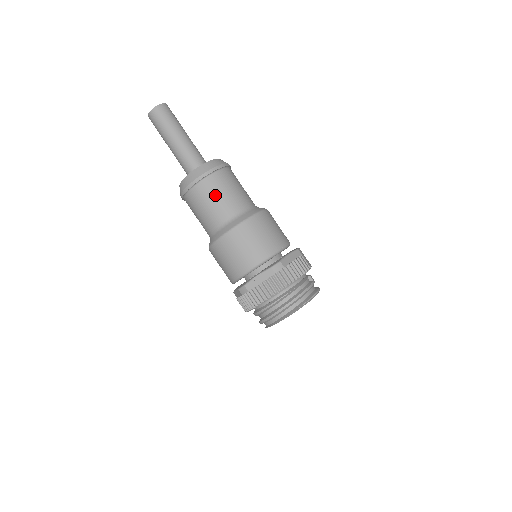
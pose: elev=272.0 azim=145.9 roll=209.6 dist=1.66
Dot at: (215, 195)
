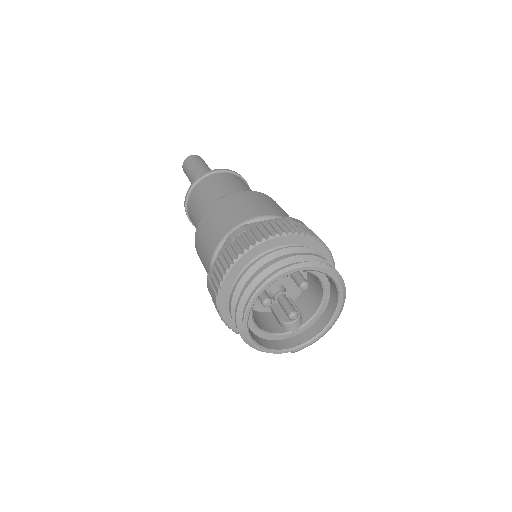
Dot at: (234, 181)
